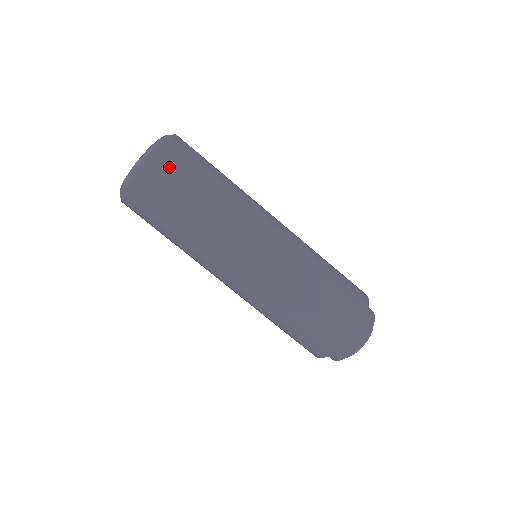
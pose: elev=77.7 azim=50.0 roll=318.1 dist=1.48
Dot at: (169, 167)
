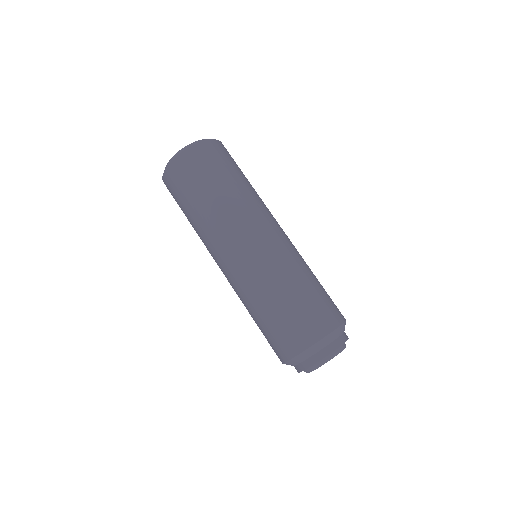
Dot at: (226, 152)
